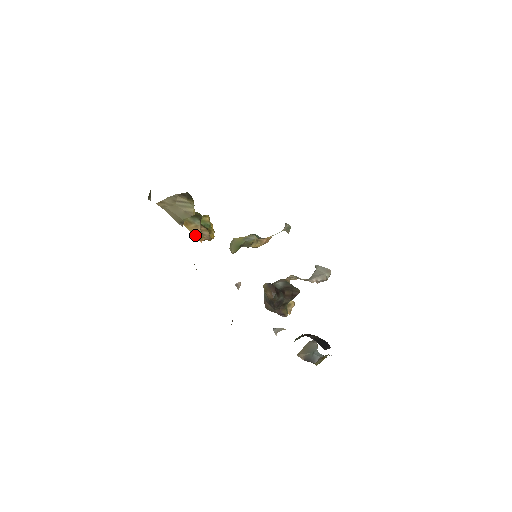
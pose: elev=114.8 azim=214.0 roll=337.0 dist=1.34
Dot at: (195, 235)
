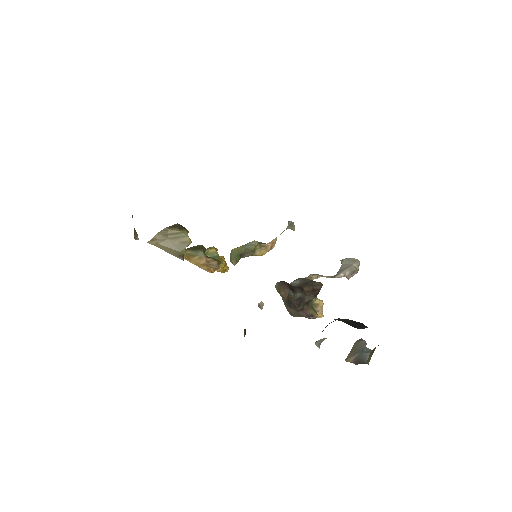
Dot at: (201, 267)
